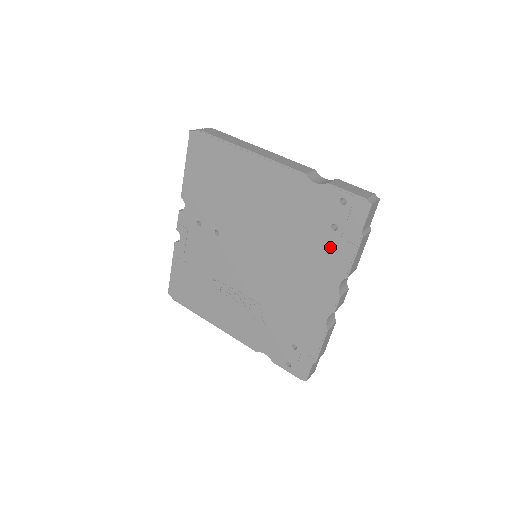
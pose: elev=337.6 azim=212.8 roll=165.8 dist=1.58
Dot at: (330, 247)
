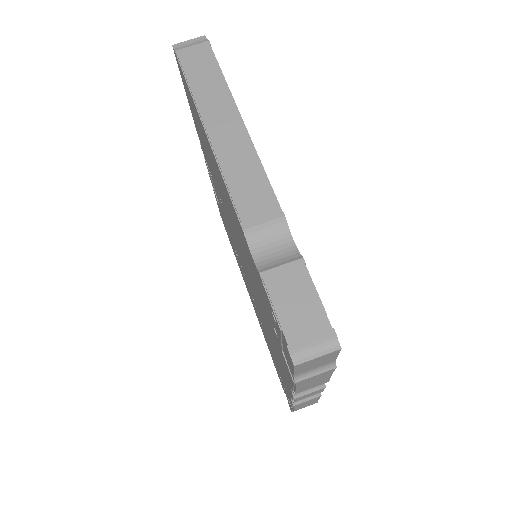
Dot at: (278, 344)
